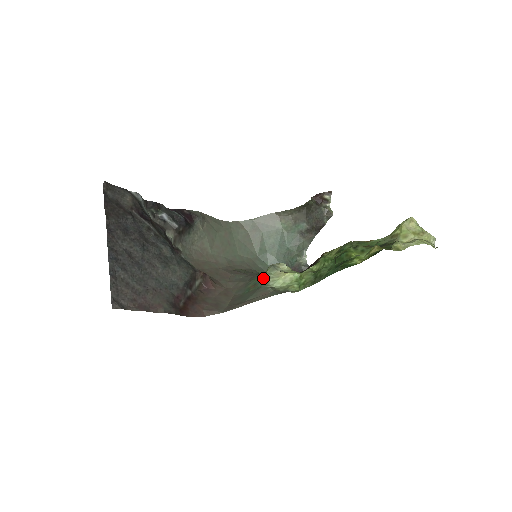
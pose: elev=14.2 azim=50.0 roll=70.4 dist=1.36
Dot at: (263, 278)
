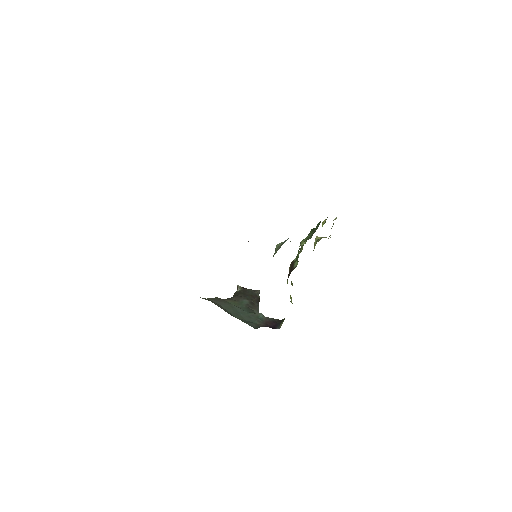
Dot at: (281, 243)
